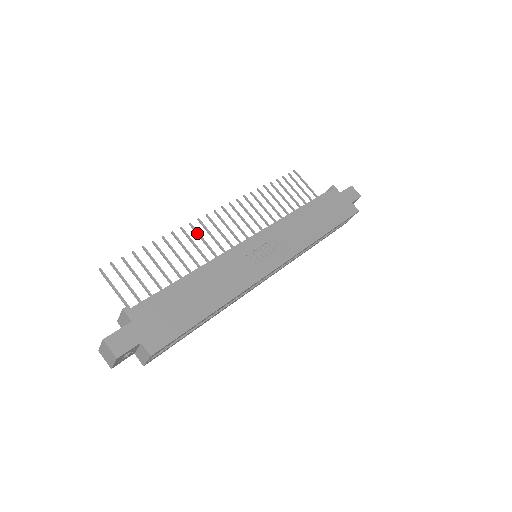
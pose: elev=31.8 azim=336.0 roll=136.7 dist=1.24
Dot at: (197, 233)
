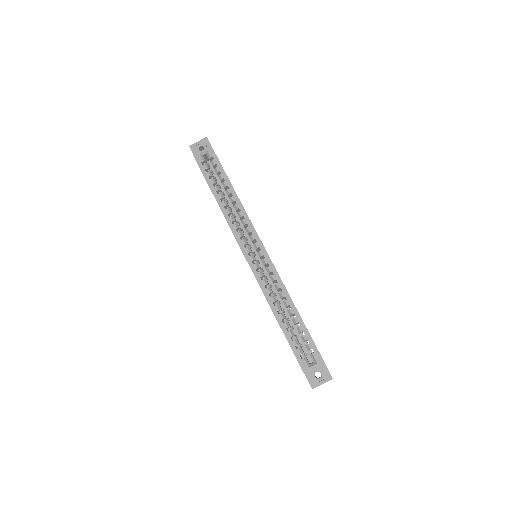
Dot at: occluded
